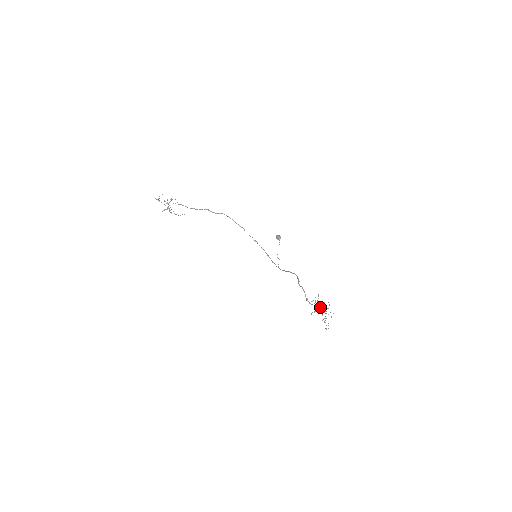
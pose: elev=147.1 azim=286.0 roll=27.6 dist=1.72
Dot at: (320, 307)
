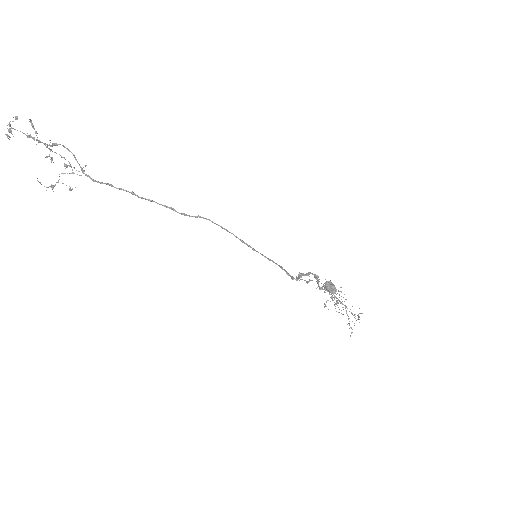
Dot at: (341, 303)
